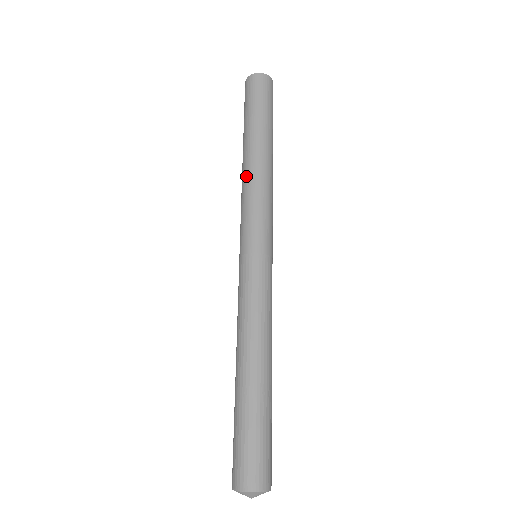
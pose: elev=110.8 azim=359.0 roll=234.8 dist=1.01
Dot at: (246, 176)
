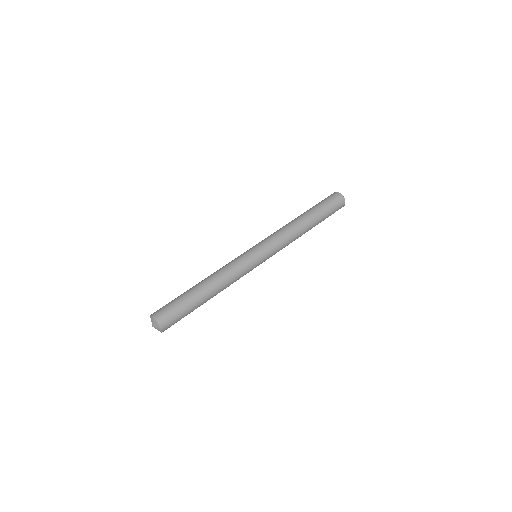
Dot at: occluded
